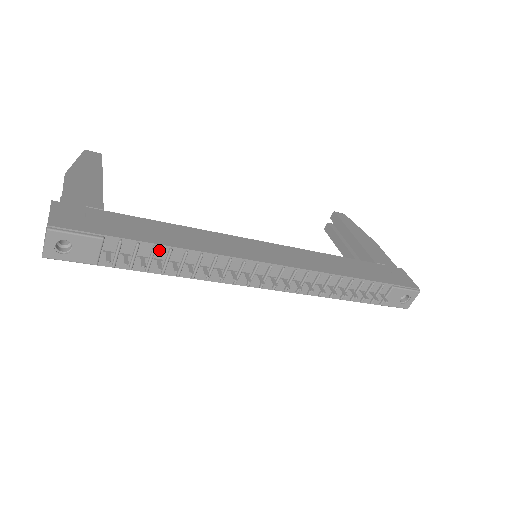
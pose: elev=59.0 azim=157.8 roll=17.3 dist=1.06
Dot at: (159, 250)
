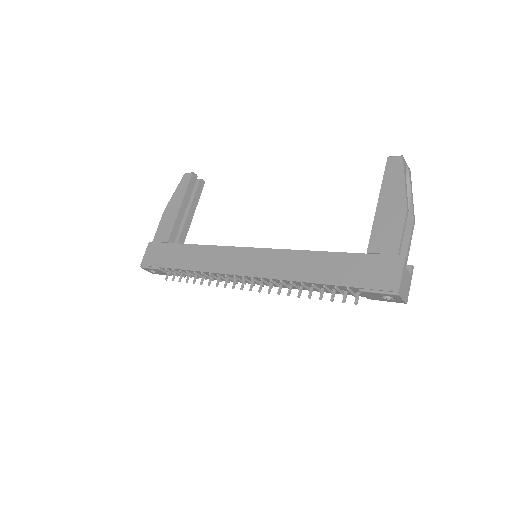
Dot at: (184, 271)
